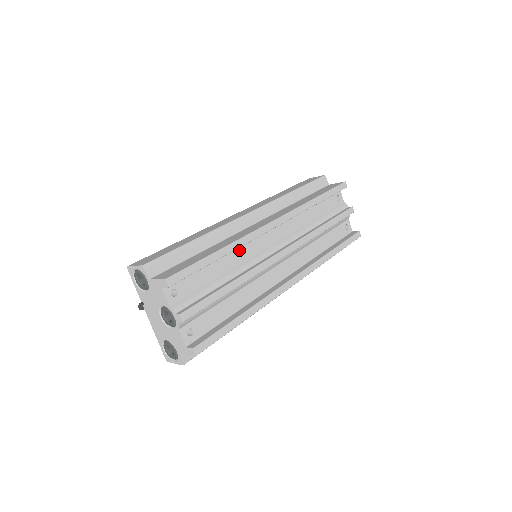
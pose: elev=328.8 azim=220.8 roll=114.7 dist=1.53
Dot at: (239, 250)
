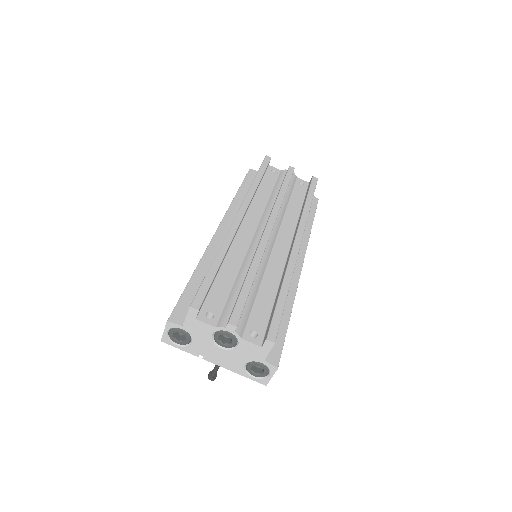
Dot at: (233, 252)
